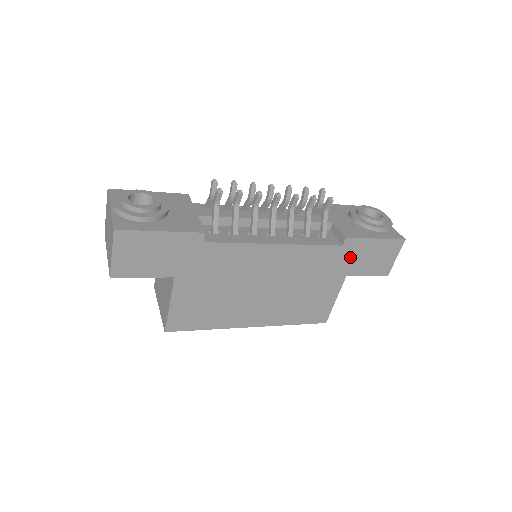
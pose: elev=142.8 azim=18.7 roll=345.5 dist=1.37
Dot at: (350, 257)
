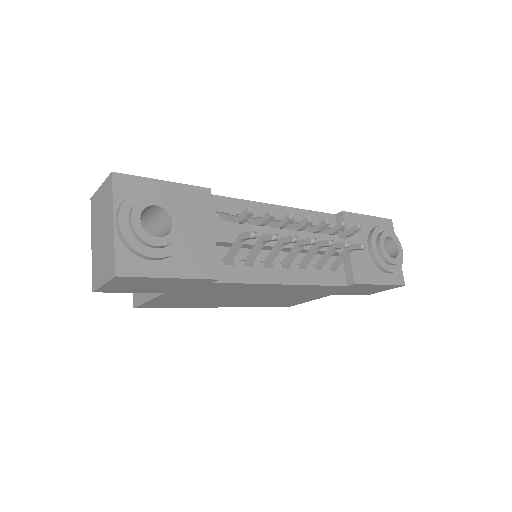
Dot at: (347, 289)
